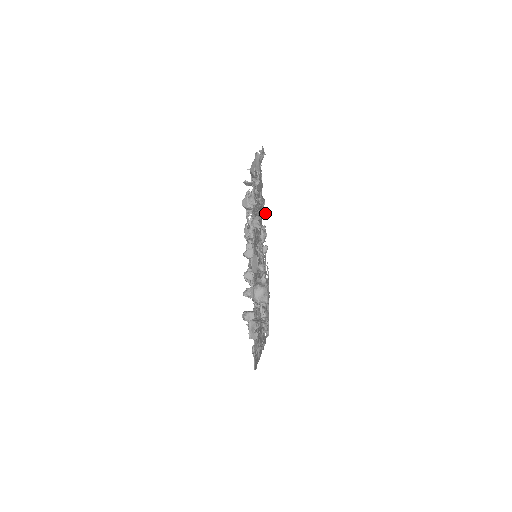
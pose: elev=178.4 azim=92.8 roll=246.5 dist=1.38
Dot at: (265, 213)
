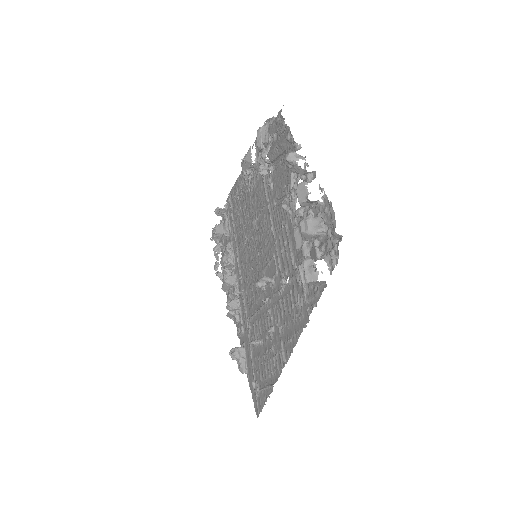
Dot at: (300, 147)
